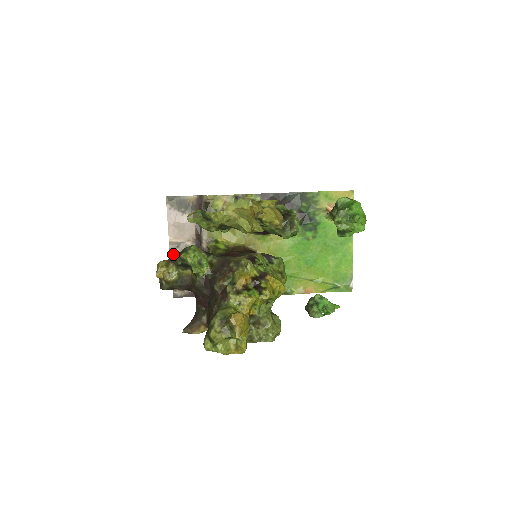
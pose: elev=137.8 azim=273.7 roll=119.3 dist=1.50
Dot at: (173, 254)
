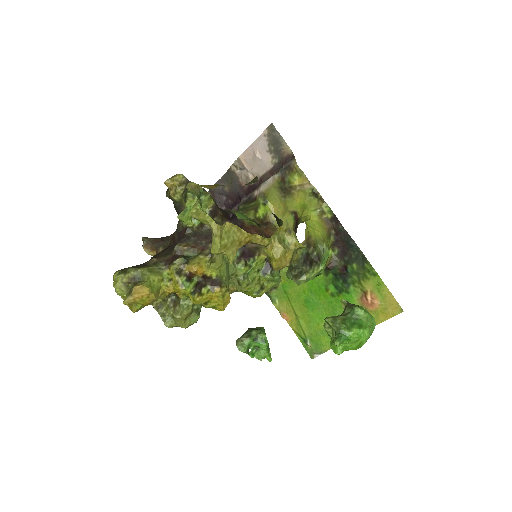
Dot at: (233, 169)
